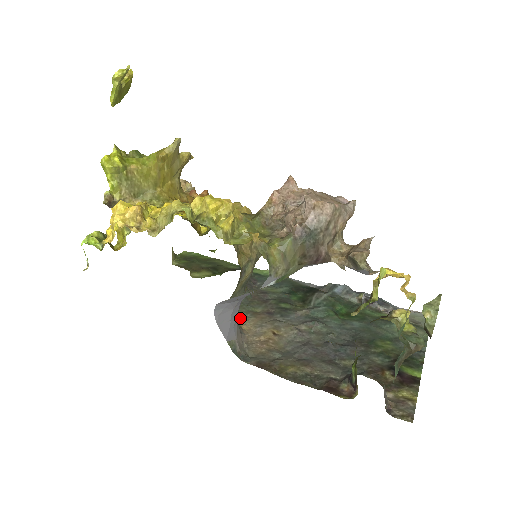
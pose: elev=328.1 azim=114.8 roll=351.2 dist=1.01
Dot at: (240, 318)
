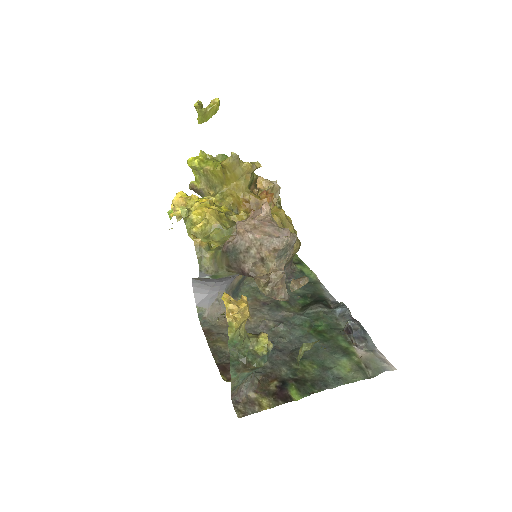
Dot at: occluded
